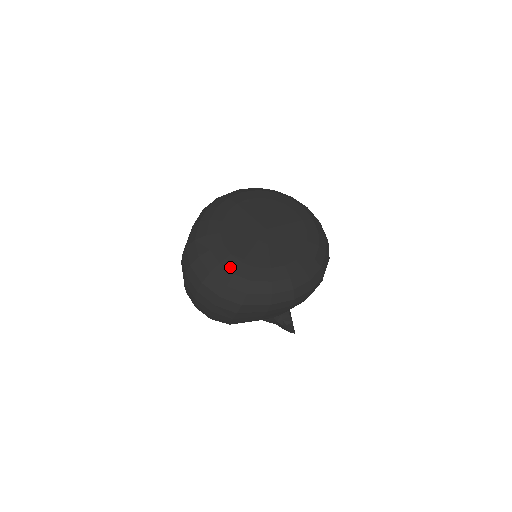
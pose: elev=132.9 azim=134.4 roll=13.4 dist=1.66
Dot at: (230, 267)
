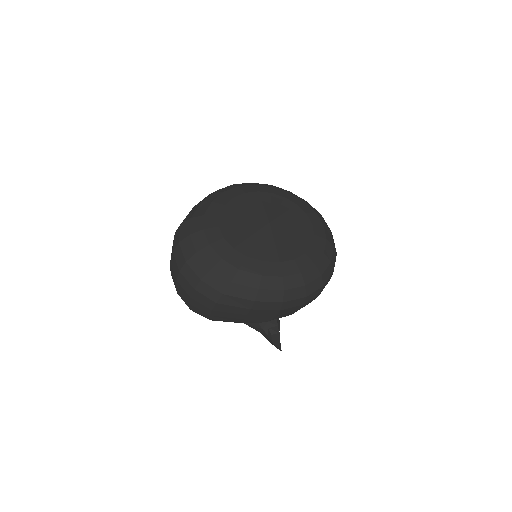
Dot at: (219, 250)
